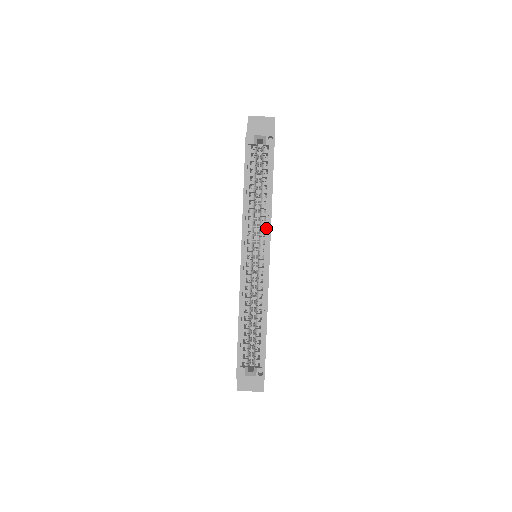
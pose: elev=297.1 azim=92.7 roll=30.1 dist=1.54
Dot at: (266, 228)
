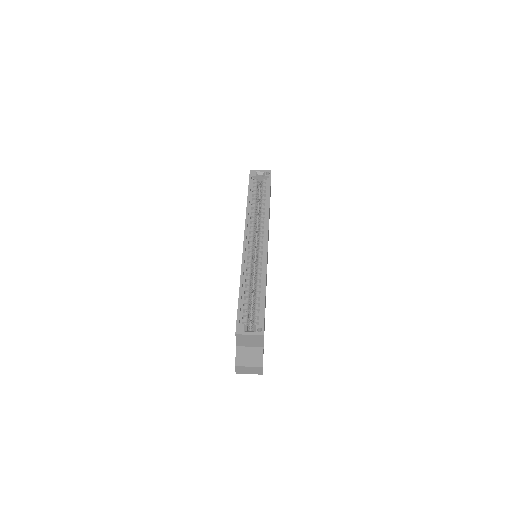
Dot at: (265, 224)
